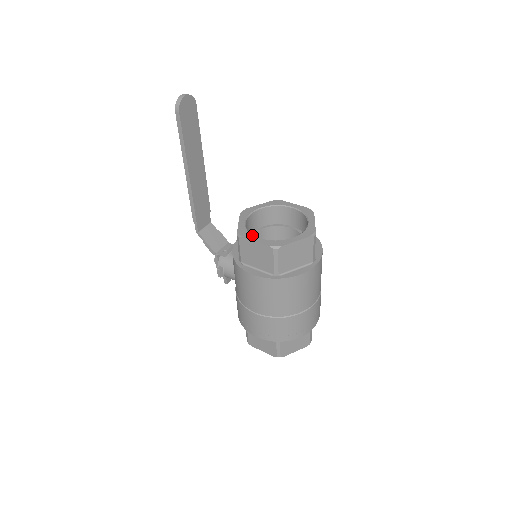
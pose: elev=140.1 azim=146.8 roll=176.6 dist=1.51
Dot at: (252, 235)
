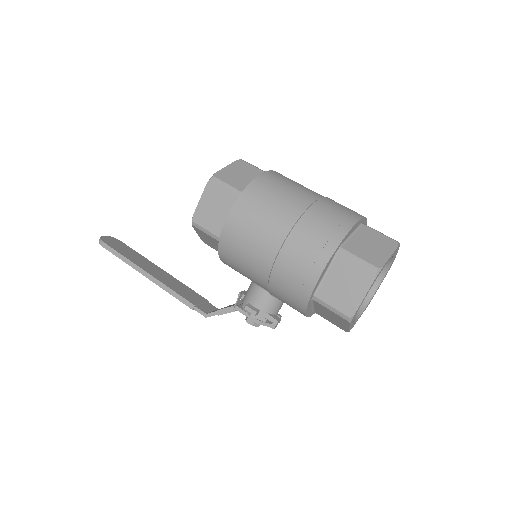
Dot at: occluded
